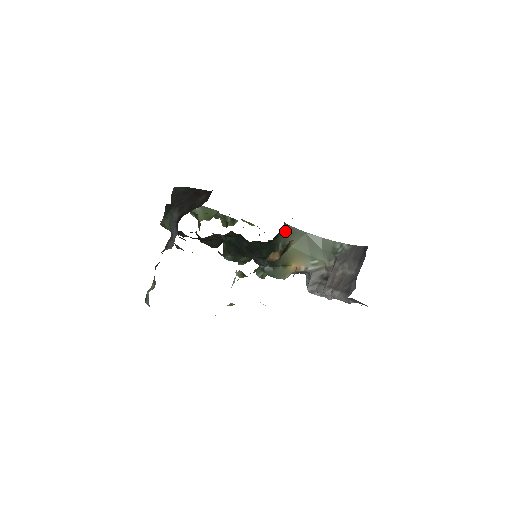
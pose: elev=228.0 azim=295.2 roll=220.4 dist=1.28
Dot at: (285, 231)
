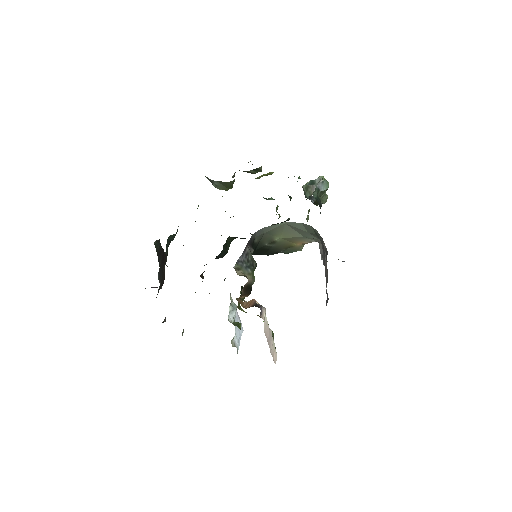
Dot at: (262, 235)
